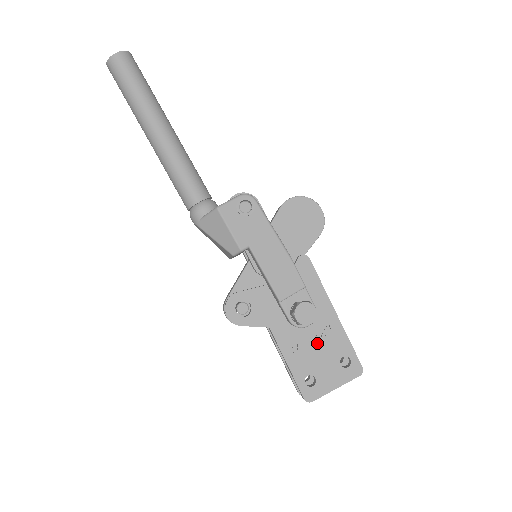
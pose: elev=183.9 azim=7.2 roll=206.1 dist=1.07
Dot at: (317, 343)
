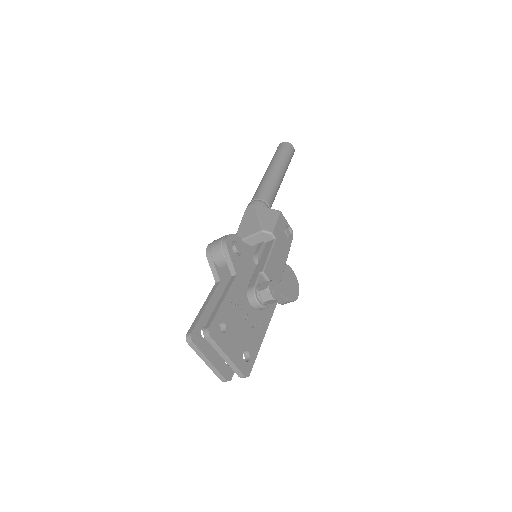
Dot at: (245, 322)
